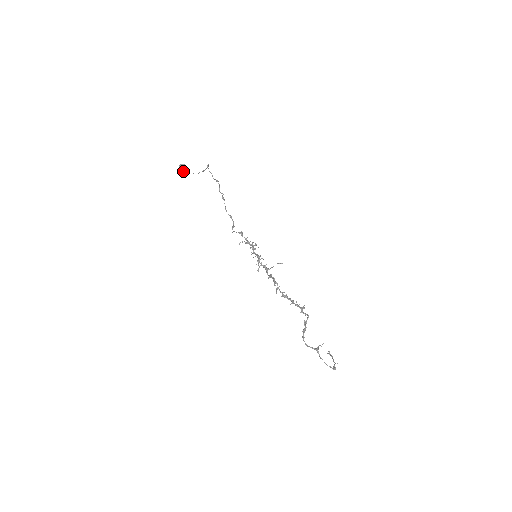
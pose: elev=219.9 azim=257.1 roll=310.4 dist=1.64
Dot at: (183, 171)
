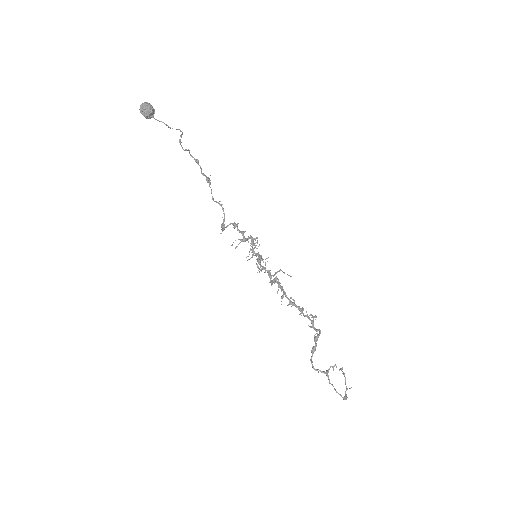
Dot at: (147, 117)
